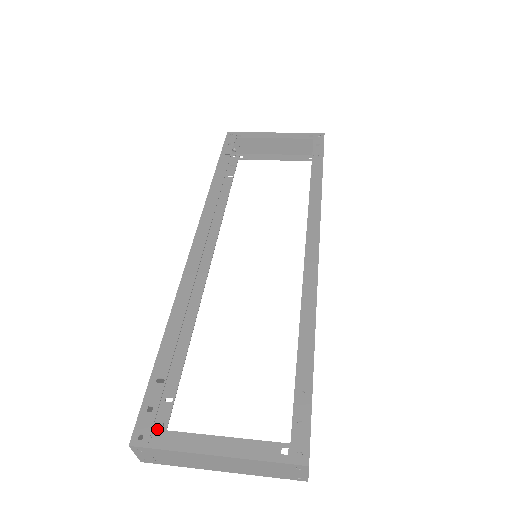
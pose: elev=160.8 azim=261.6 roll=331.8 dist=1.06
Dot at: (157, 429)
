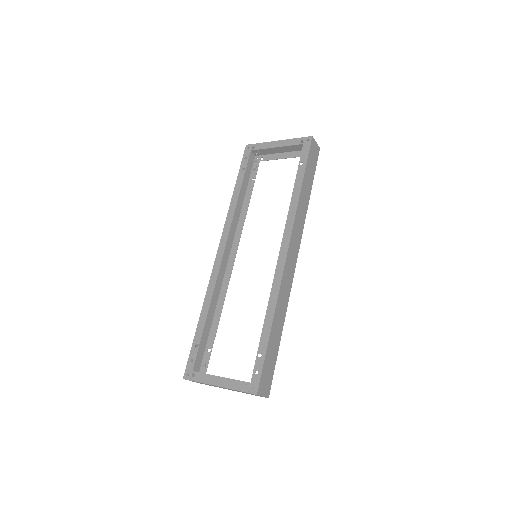
Dot at: (194, 371)
